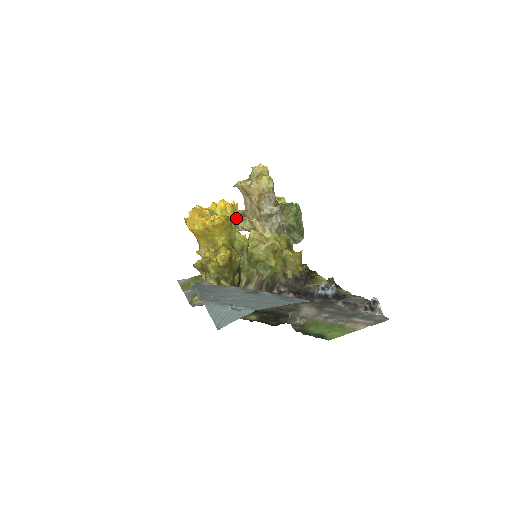
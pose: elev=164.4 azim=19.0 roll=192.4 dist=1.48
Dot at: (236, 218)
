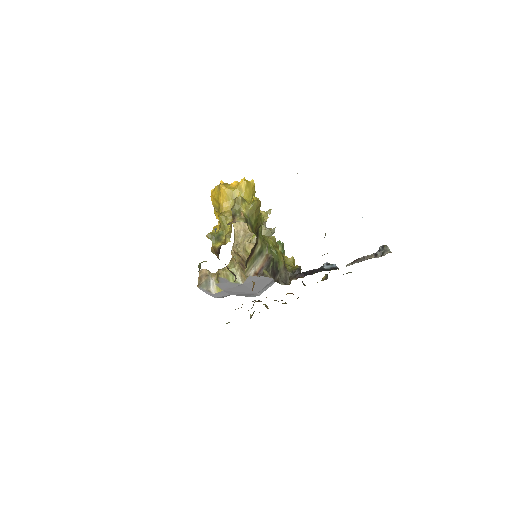
Dot at: occluded
